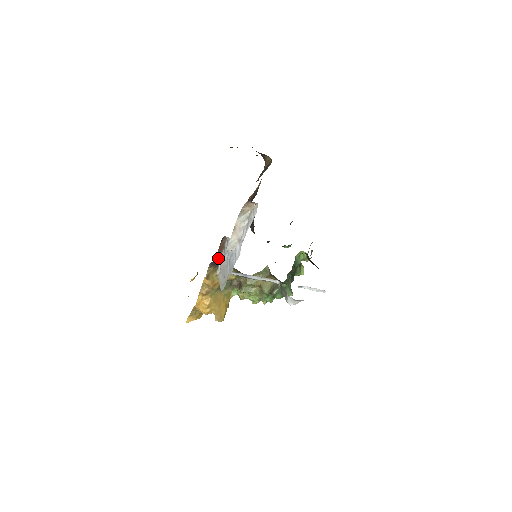
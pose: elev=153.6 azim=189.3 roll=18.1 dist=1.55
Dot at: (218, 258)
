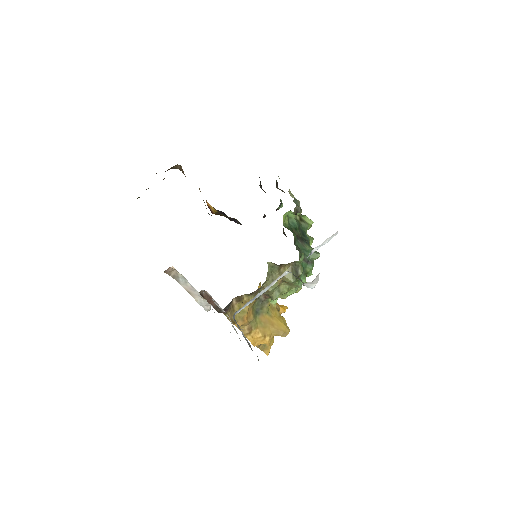
Dot at: (218, 309)
